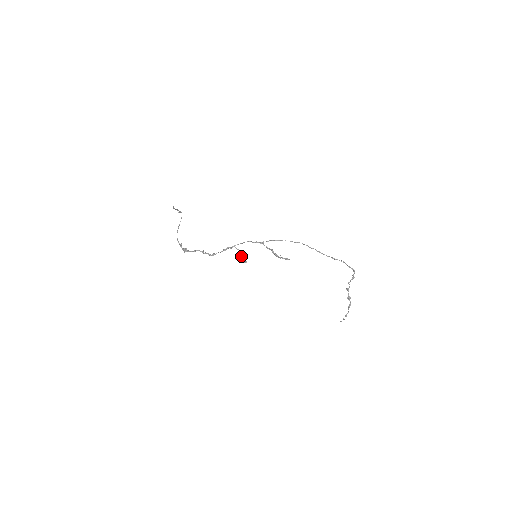
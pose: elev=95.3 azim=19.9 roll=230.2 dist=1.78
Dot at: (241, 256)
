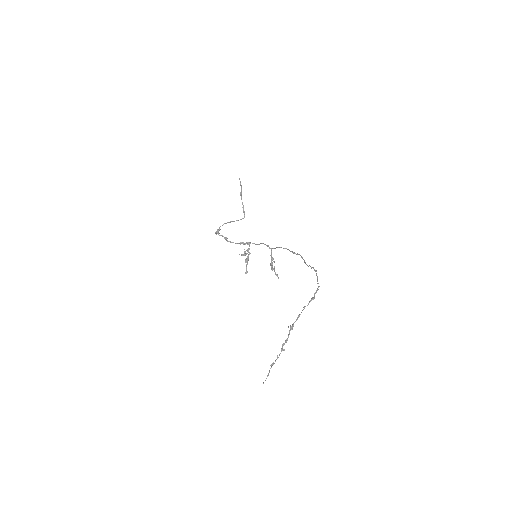
Dot at: occluded
